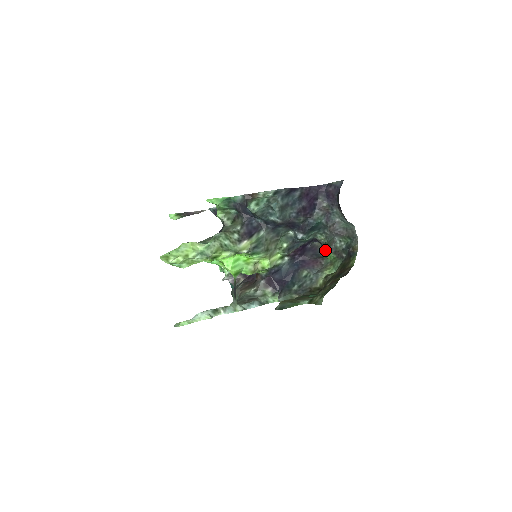
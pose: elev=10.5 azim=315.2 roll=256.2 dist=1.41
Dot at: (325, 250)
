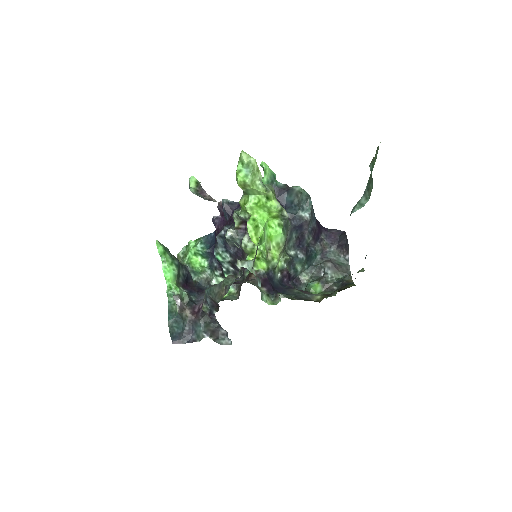
Dot at: (313, 283)
